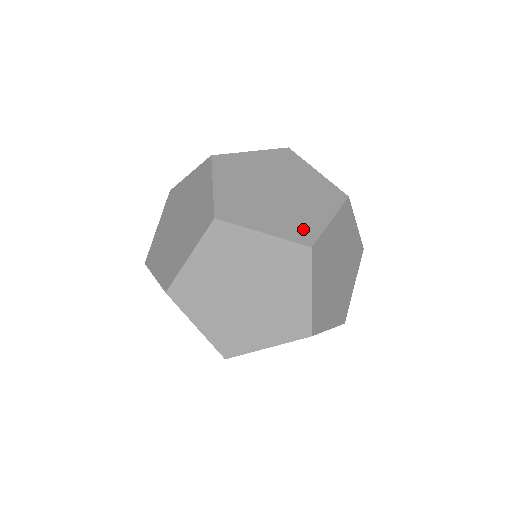
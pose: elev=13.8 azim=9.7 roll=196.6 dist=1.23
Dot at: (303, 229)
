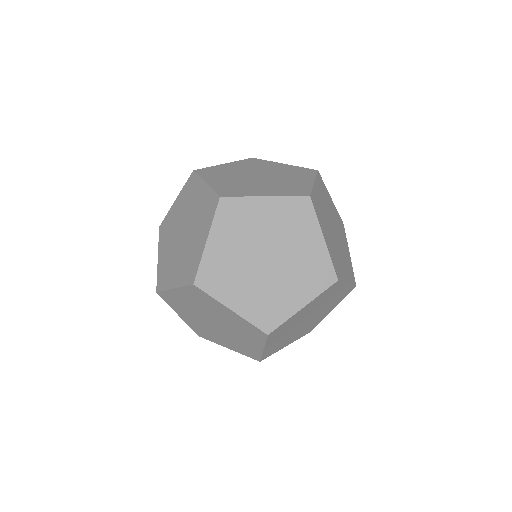
Dot at: (318, 272)
